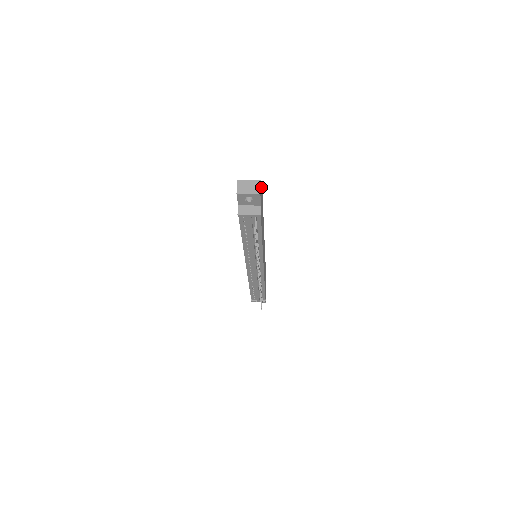
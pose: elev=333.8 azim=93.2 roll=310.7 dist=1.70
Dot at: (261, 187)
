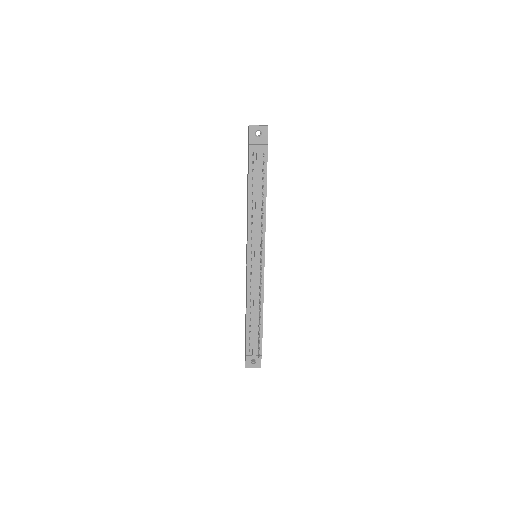
Dot at: occluded
